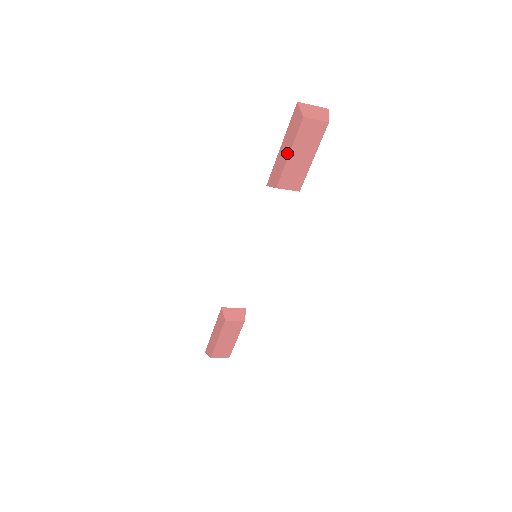
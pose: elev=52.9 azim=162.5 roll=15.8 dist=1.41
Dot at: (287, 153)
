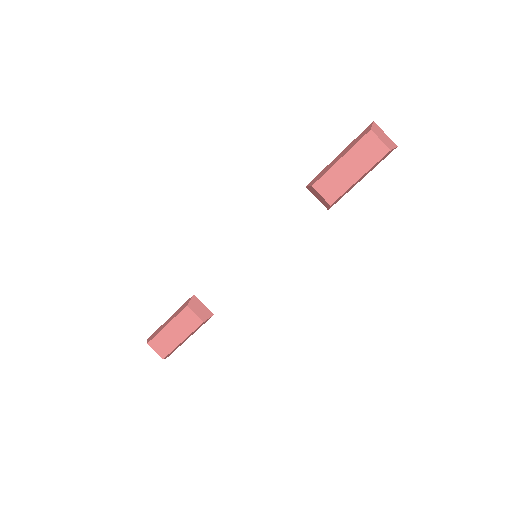
Dot at: (340, 158)
